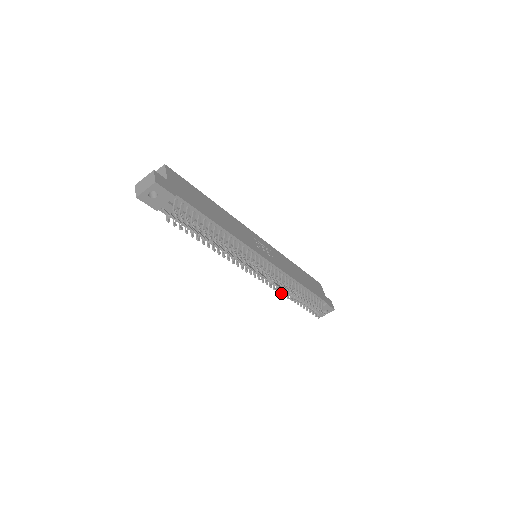
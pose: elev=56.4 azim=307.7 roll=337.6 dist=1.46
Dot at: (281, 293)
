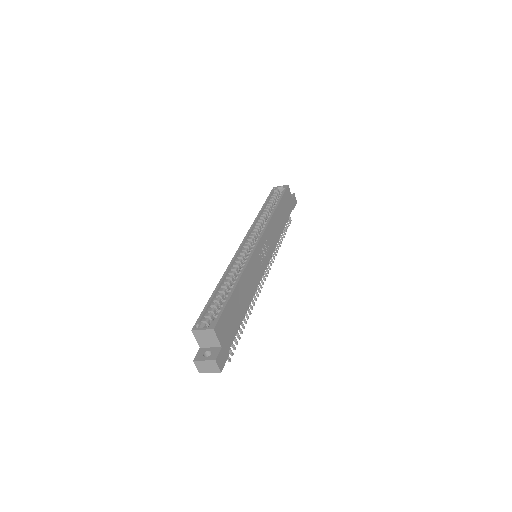
Dot at: occluded
